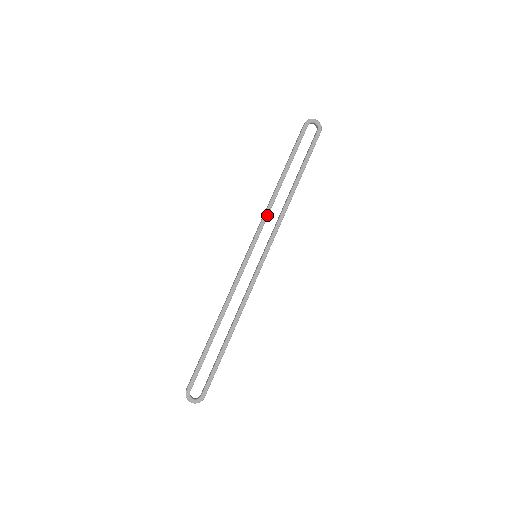
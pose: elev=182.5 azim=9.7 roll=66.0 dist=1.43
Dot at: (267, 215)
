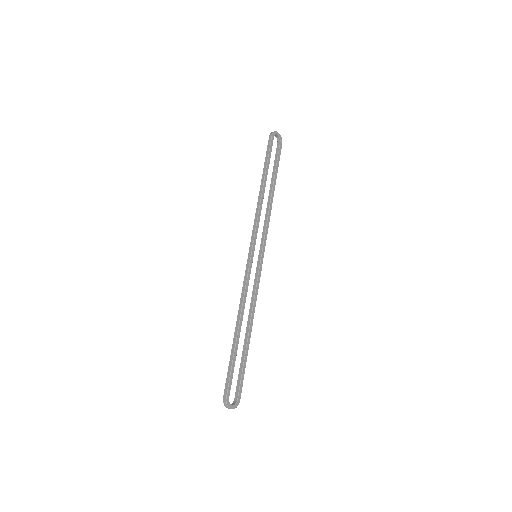
Dot at: occluded
